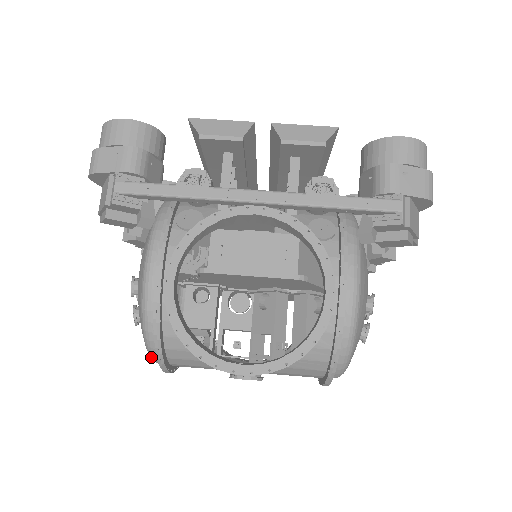
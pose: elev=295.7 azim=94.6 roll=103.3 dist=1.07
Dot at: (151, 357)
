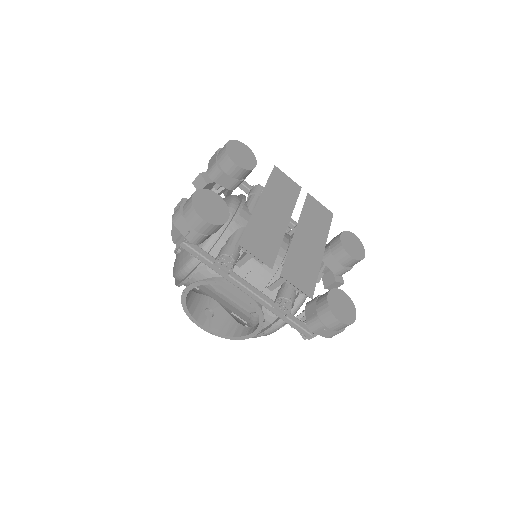
Dot at: occluded
